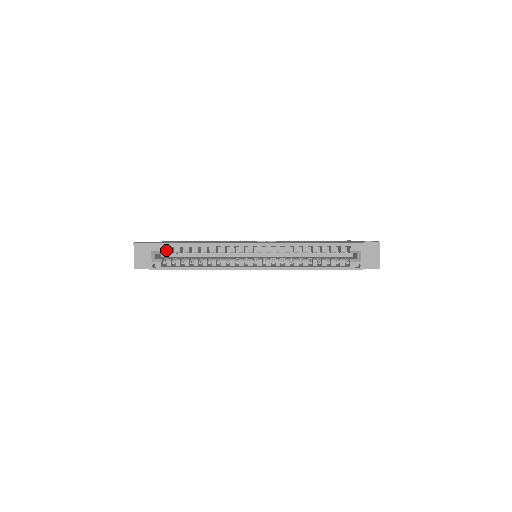
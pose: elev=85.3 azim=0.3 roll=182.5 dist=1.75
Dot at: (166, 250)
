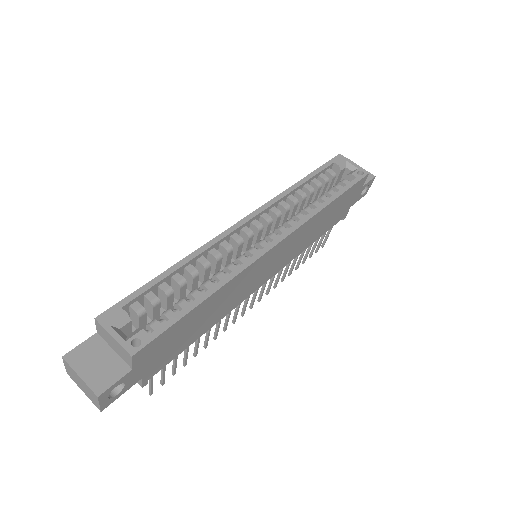
Dot at: (133, 311)
